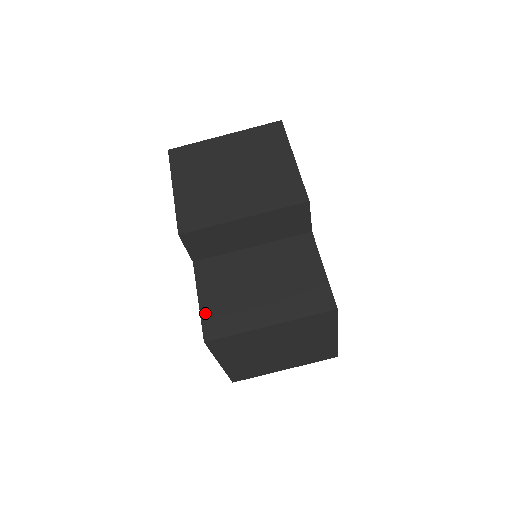
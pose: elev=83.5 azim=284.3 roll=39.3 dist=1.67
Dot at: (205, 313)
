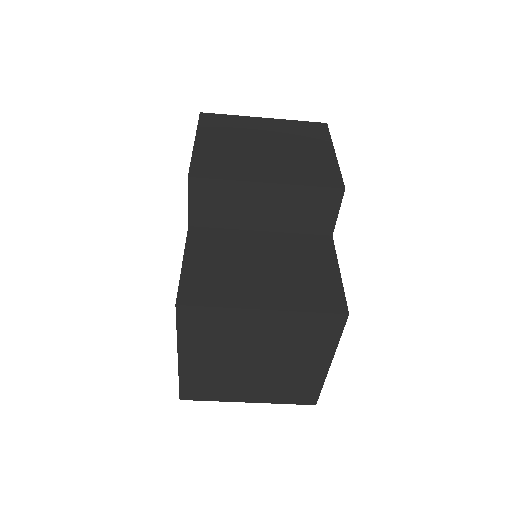
Dot at: (187, 276)
